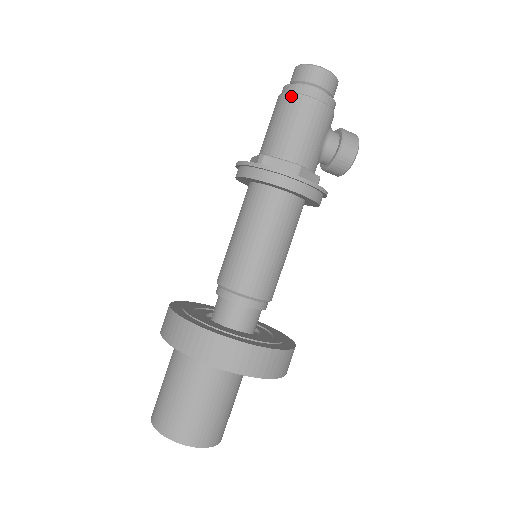
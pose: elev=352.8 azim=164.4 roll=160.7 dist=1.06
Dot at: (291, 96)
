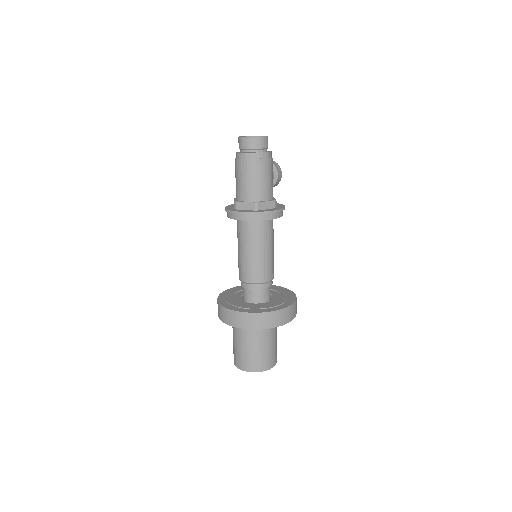
Dot at: (258, 161)
